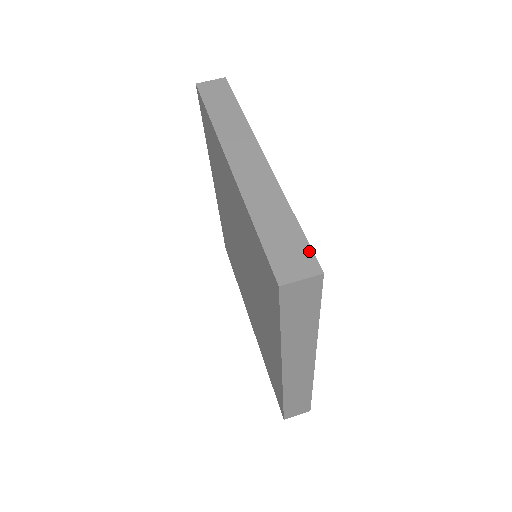
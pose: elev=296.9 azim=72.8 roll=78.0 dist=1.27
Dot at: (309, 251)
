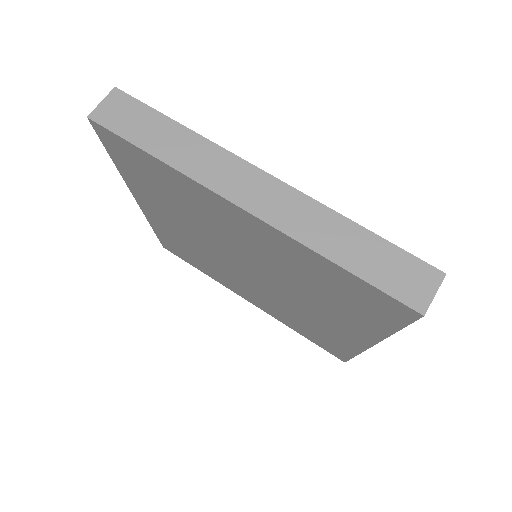
Dot at: (414, 259)
